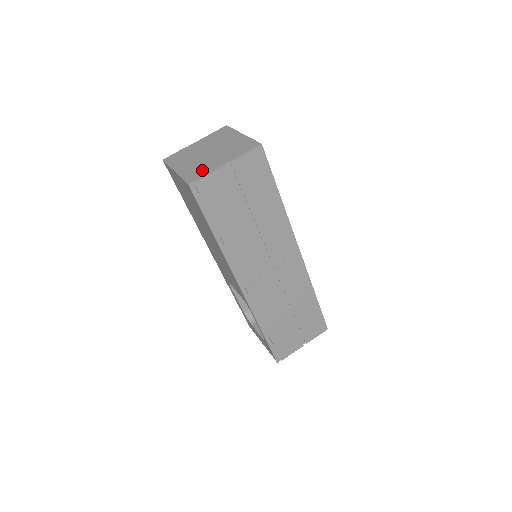
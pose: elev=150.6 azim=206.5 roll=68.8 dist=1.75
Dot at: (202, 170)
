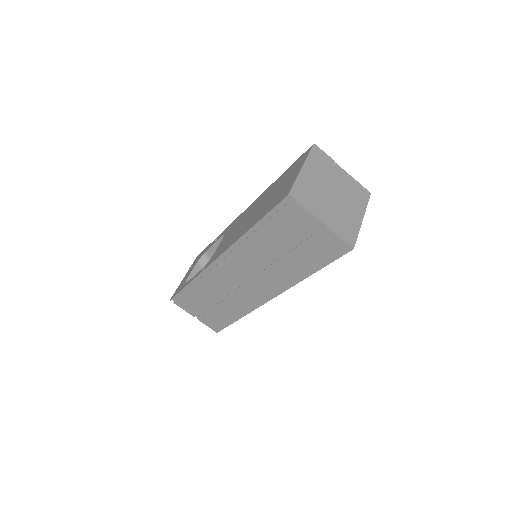
Dot at: (309, 199)
